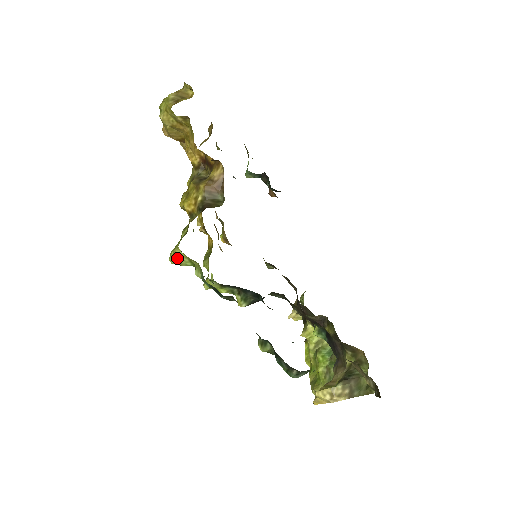
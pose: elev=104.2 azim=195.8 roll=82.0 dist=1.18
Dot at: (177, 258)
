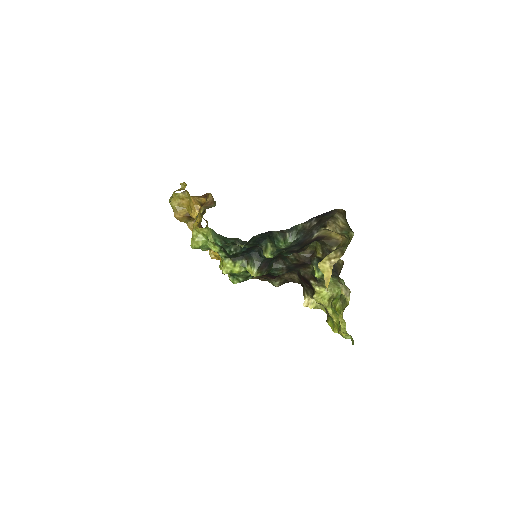
Dot at: (195, 238)
